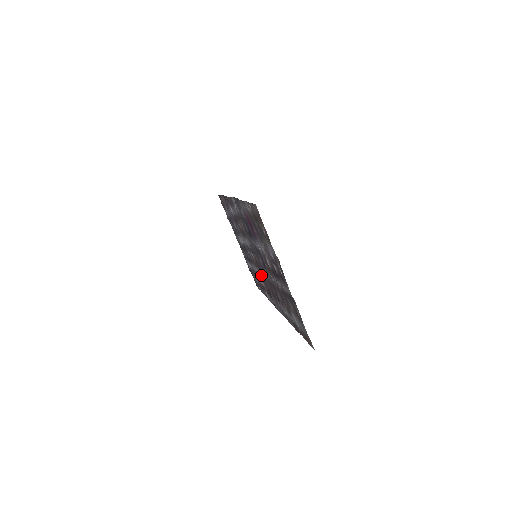
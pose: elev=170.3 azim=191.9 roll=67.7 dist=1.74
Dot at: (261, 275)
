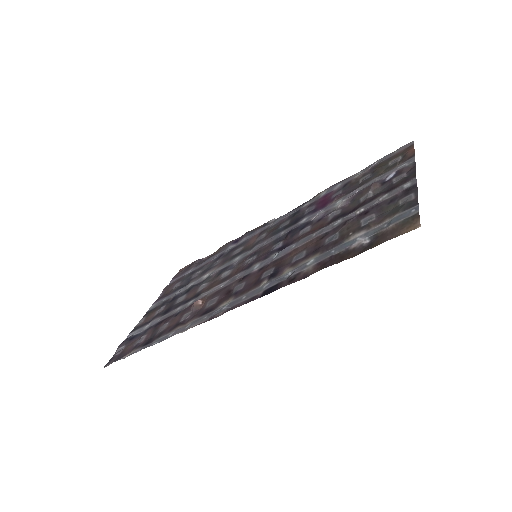
Dot at: (222, 287)
